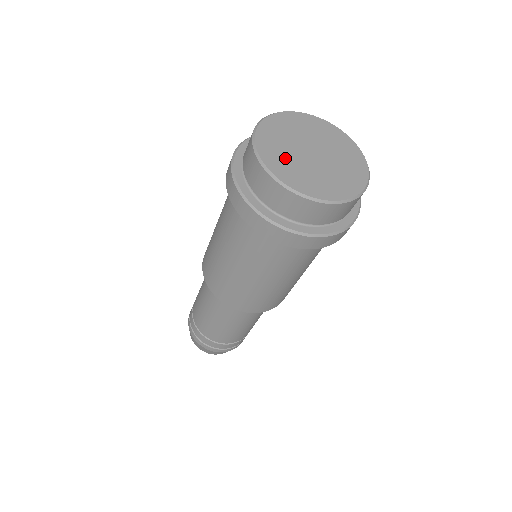
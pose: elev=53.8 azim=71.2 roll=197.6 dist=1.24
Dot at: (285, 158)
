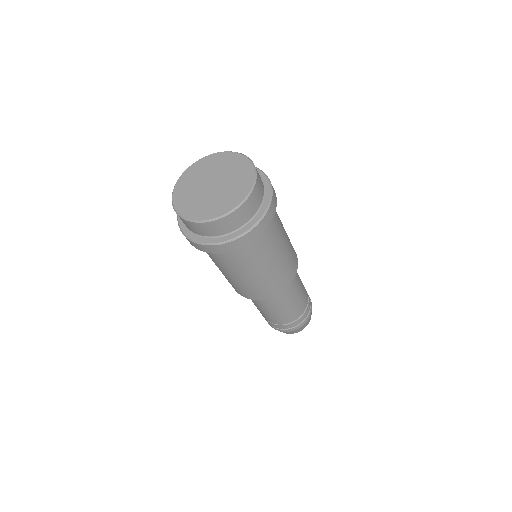
Dot at: (199, 204)
